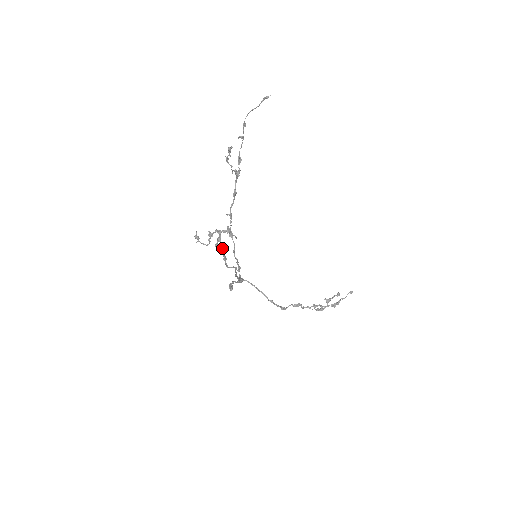
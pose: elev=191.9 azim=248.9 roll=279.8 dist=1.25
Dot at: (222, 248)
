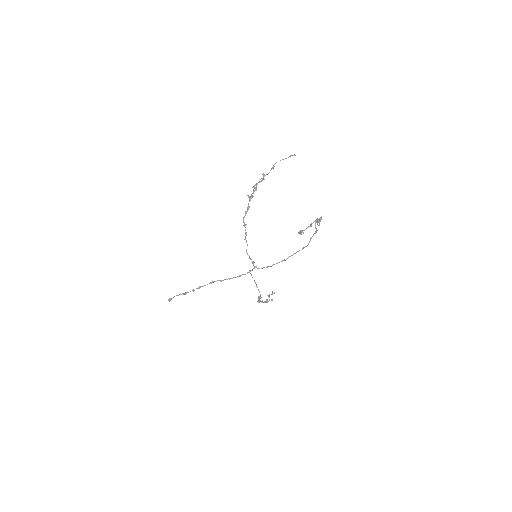
Dot at: (316, 230)
